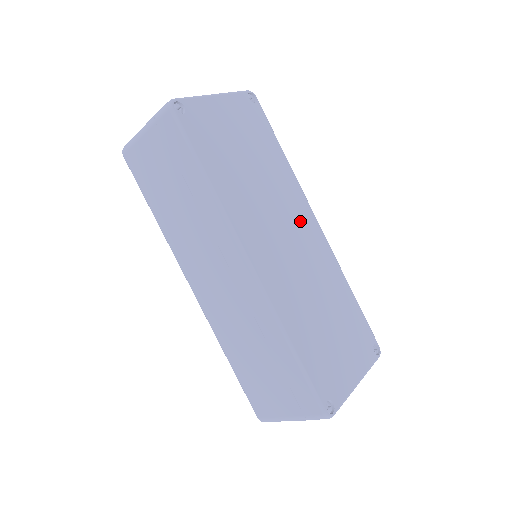
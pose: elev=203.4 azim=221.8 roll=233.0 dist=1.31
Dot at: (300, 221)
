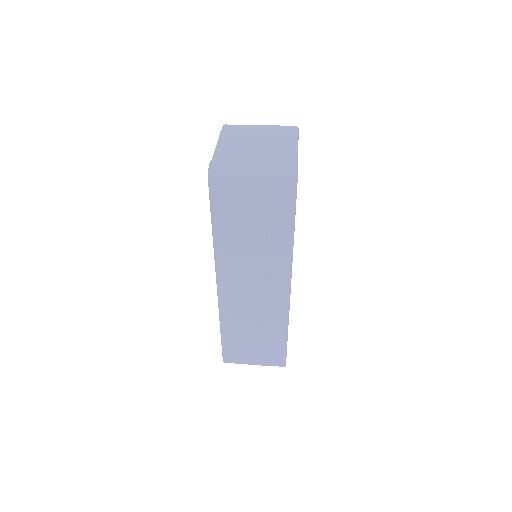
Dot at: occluded
